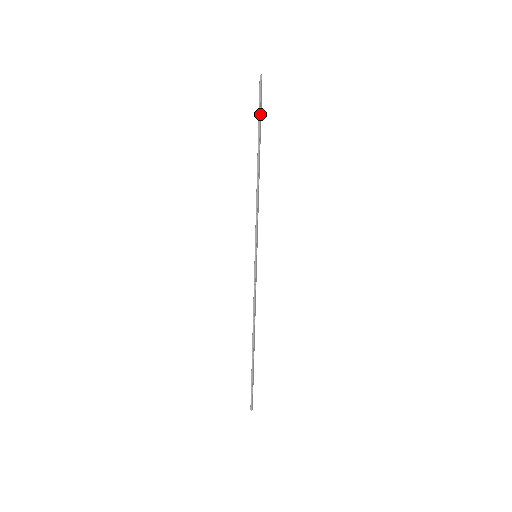
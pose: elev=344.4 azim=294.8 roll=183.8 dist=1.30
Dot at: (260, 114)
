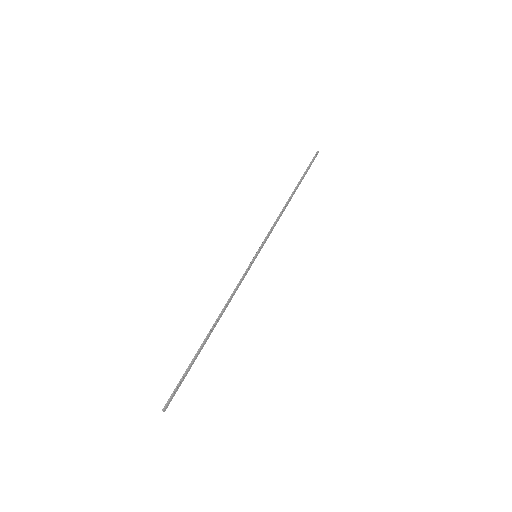
Dot at: (308, 169)
